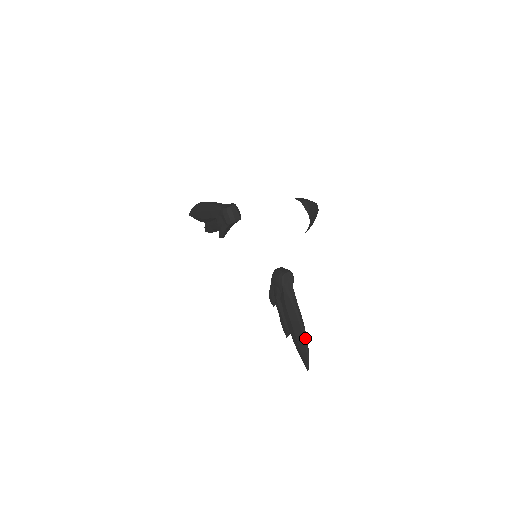
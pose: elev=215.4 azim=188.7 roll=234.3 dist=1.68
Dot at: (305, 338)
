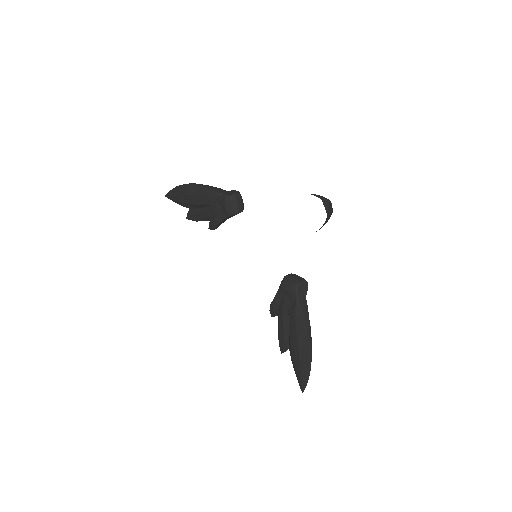
Dot at: (310, 358)
